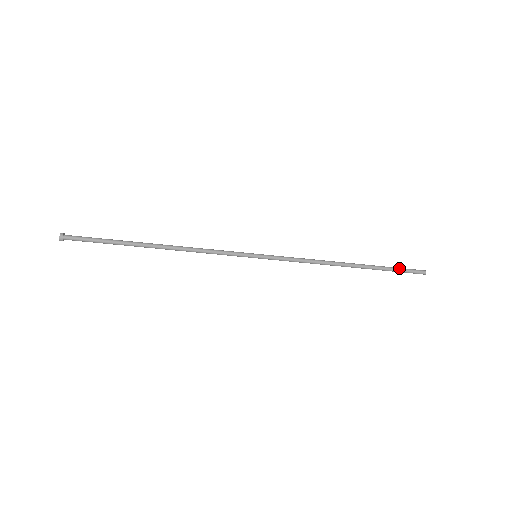
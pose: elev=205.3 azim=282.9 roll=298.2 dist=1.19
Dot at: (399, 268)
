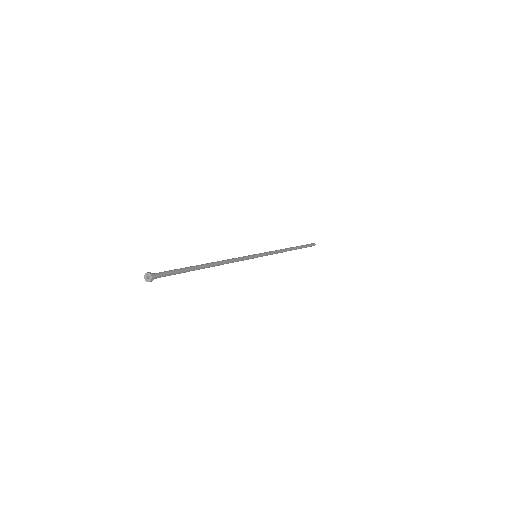
Dot at: (308, 245)
